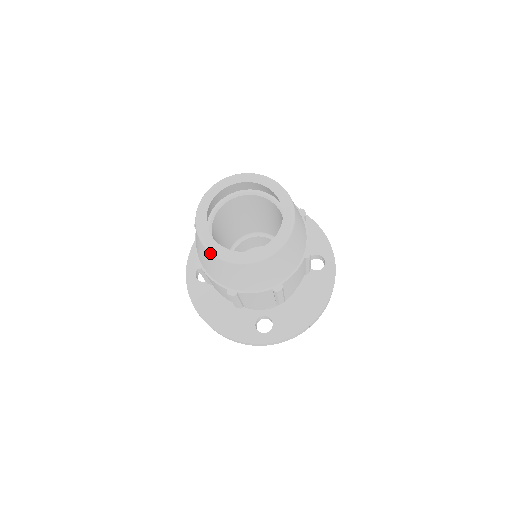
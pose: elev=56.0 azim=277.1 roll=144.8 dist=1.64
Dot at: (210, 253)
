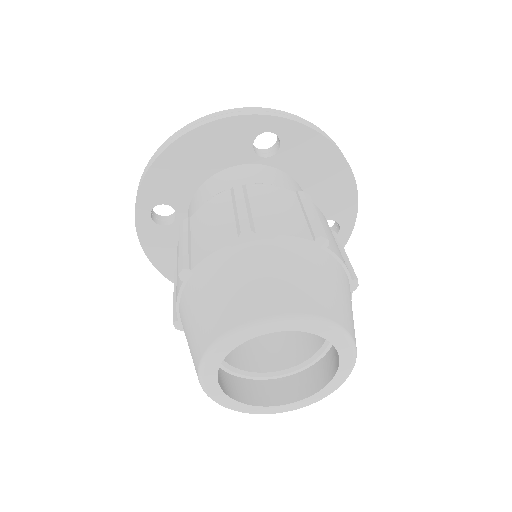
Dot at: (213, 400)
